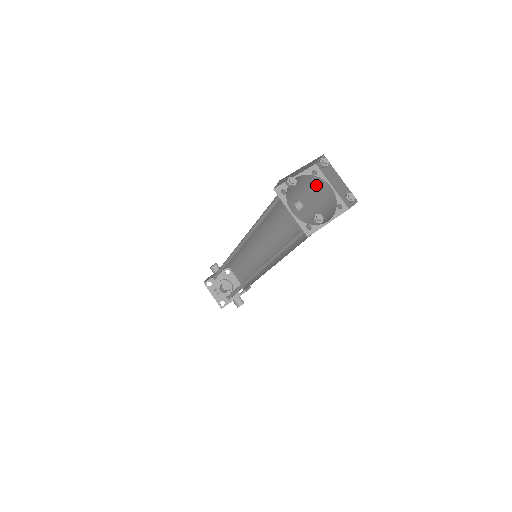
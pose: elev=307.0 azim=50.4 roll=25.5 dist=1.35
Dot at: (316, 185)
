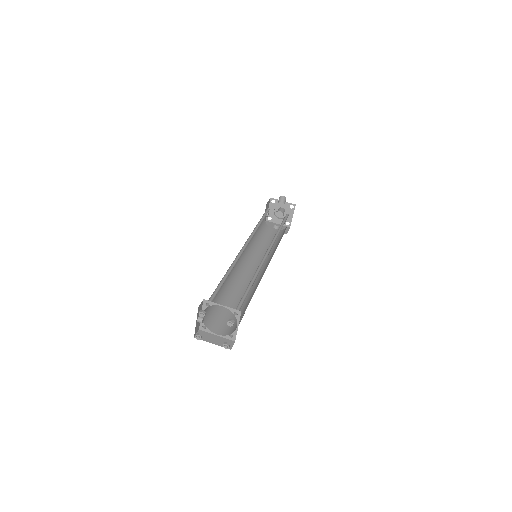
Dot at: occluded
